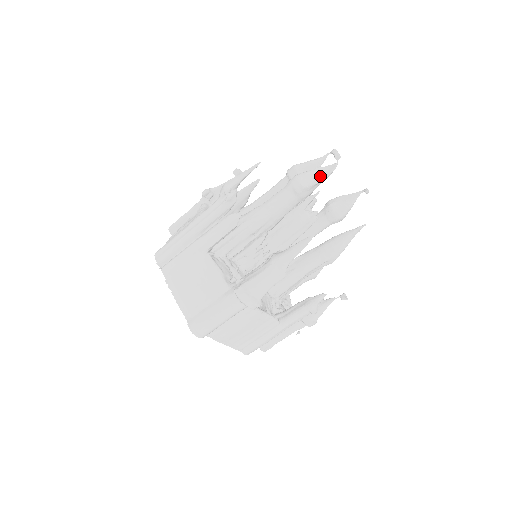
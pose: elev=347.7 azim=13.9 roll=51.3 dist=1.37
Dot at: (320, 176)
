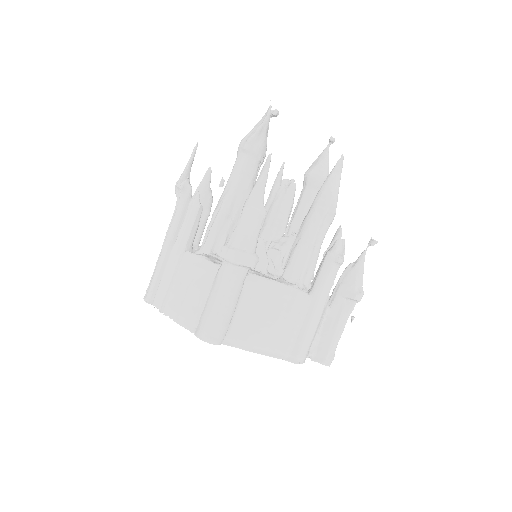
Dot at: (260, 124)
